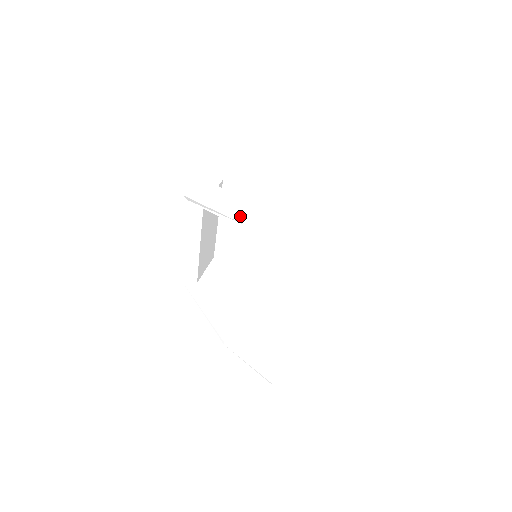
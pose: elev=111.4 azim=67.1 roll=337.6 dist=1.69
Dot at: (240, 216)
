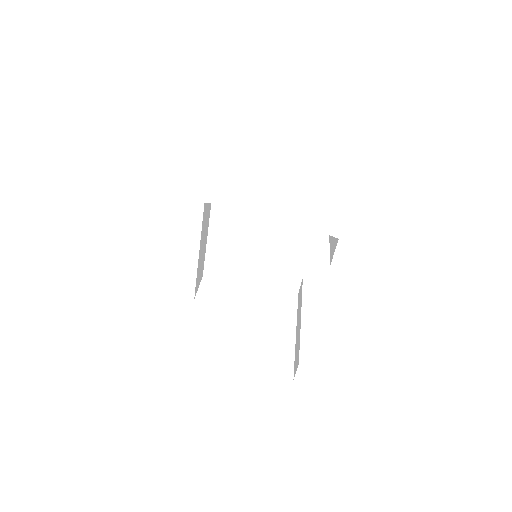
Dot at: (254, 199)
